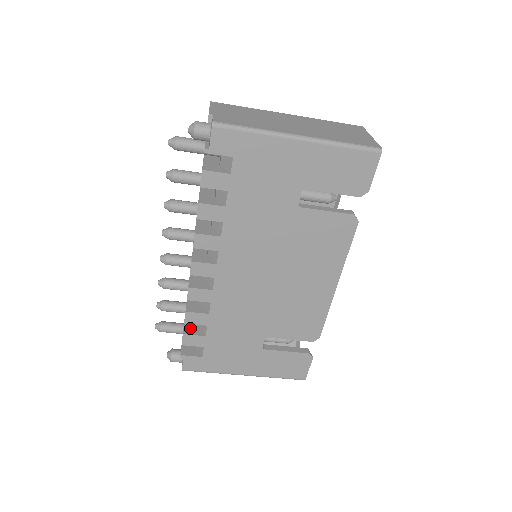
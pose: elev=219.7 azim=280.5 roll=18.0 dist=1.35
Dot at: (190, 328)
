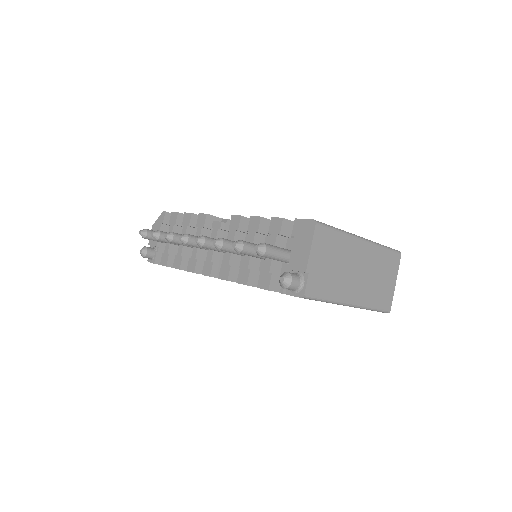
Dot at: (173, 260)
